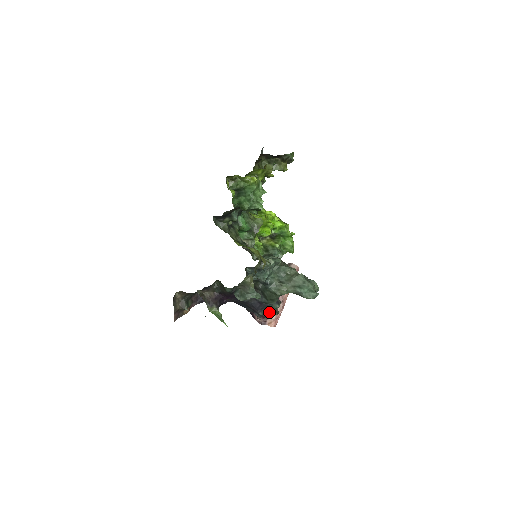
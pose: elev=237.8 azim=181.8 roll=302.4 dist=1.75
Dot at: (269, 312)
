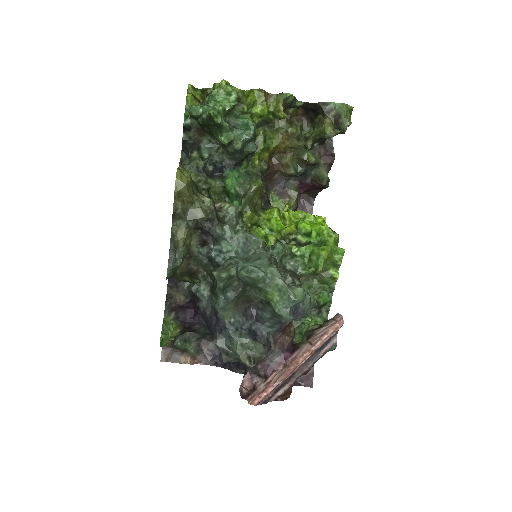
Dot at: (233, 348)
